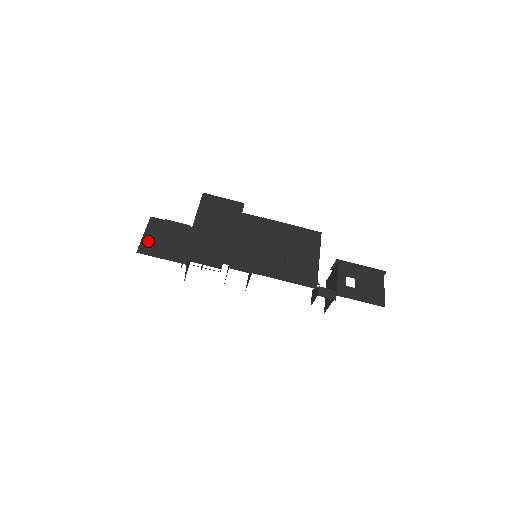
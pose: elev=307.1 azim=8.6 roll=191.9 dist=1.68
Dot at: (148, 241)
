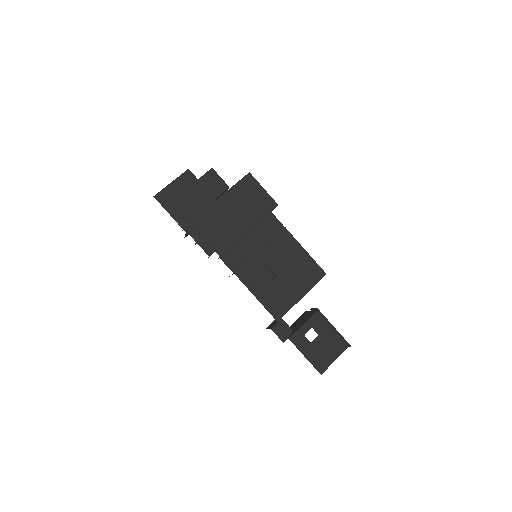
Dot at: (170, 191)
